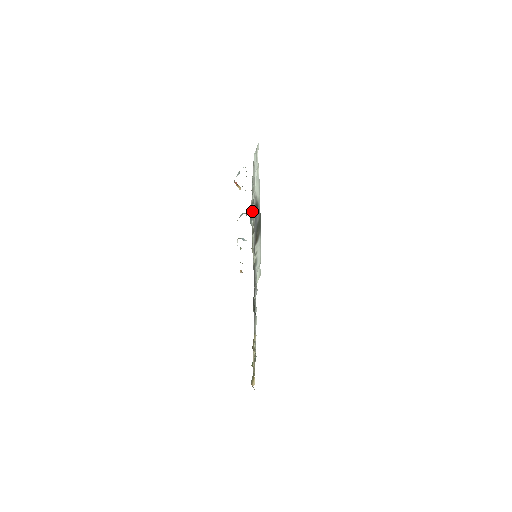
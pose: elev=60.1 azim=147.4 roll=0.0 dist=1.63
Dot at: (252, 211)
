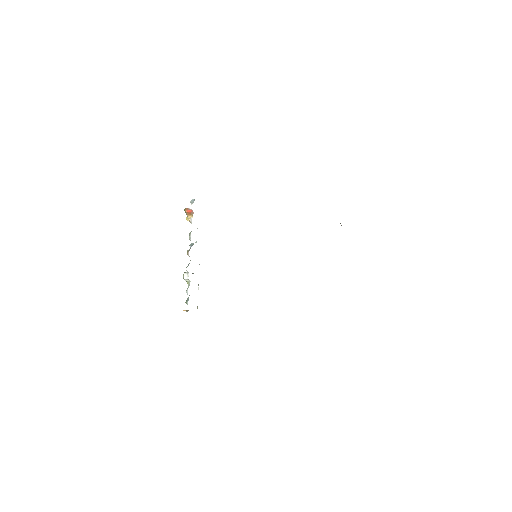
Dot at: occluded
